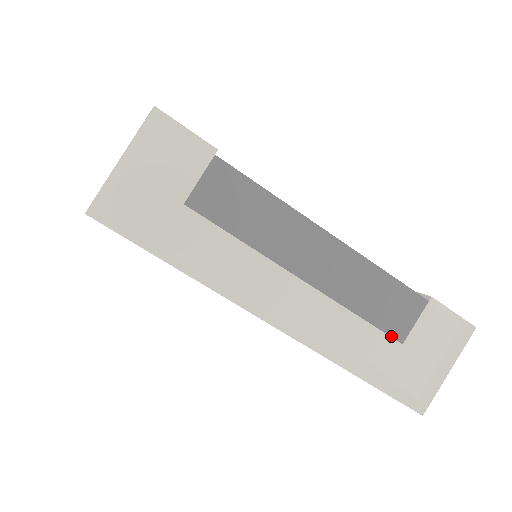
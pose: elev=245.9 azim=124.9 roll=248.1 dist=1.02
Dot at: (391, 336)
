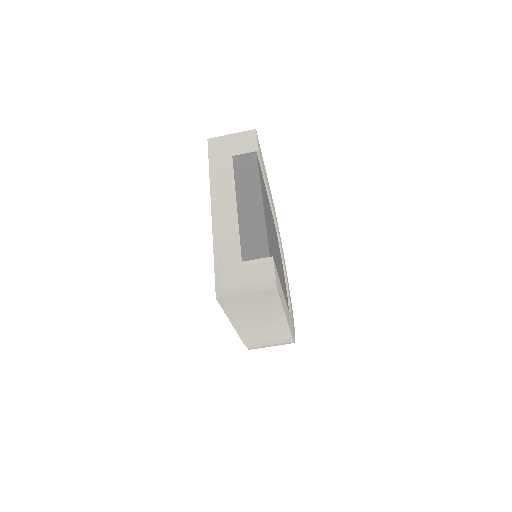
Dot at: (242, 254)
